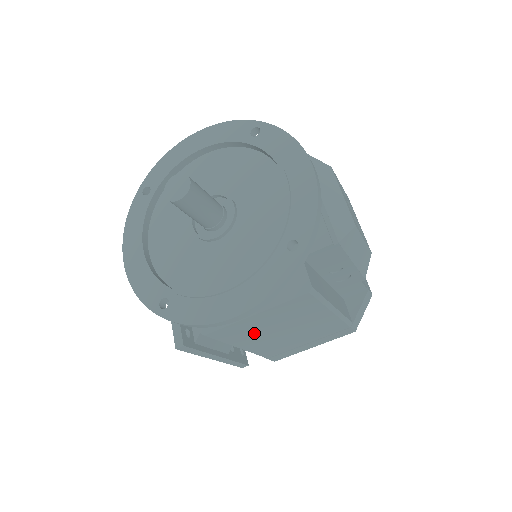
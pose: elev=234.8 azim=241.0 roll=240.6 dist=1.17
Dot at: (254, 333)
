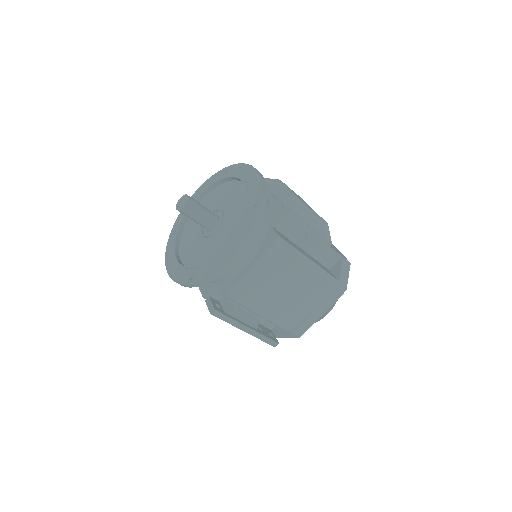
Dot at: (261, 293)
